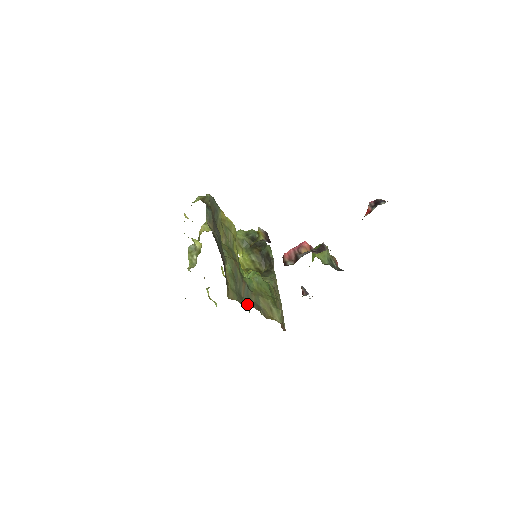
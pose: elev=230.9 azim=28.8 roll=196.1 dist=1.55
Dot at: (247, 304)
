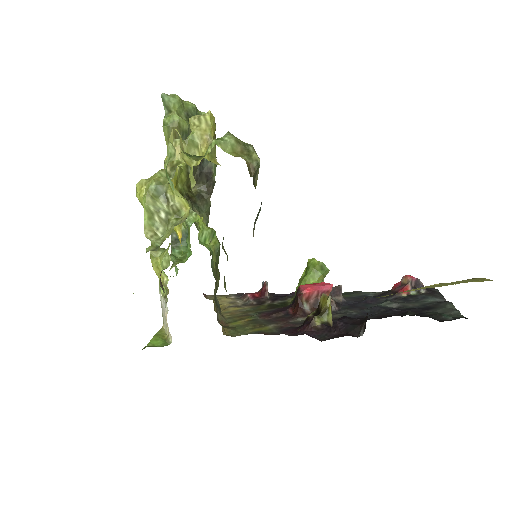
Dot at: (218, 313)
